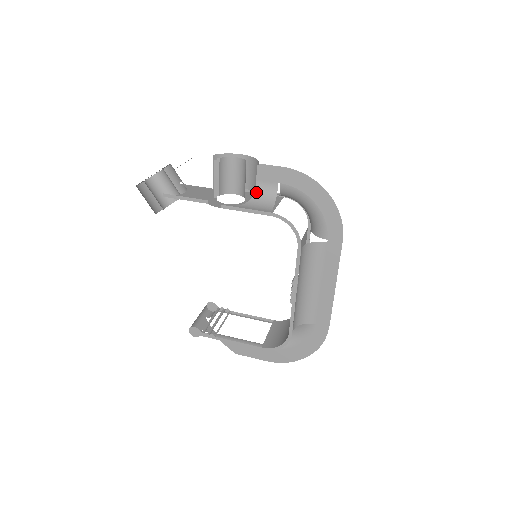
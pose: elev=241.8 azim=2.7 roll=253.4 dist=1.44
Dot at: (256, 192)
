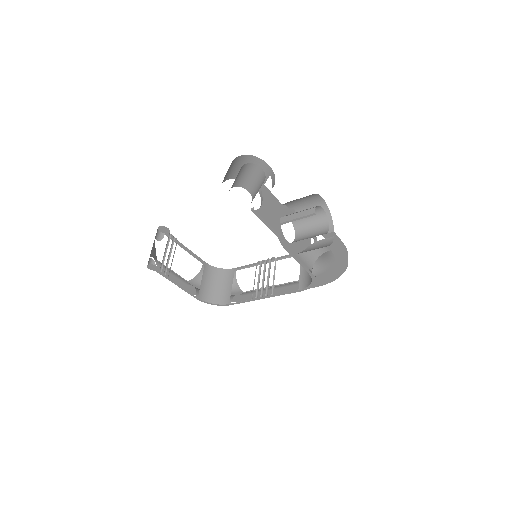
Dot at: (312, 245)
